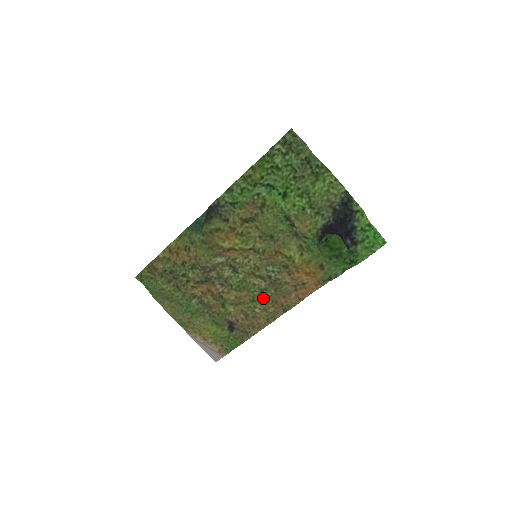
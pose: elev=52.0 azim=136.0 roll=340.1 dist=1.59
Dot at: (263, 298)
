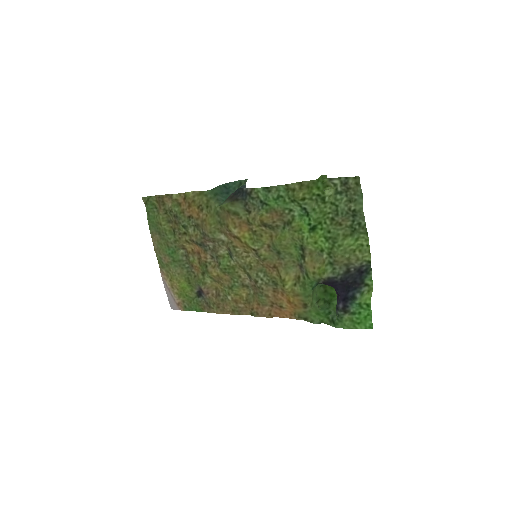
Dot at: (240, 292)
